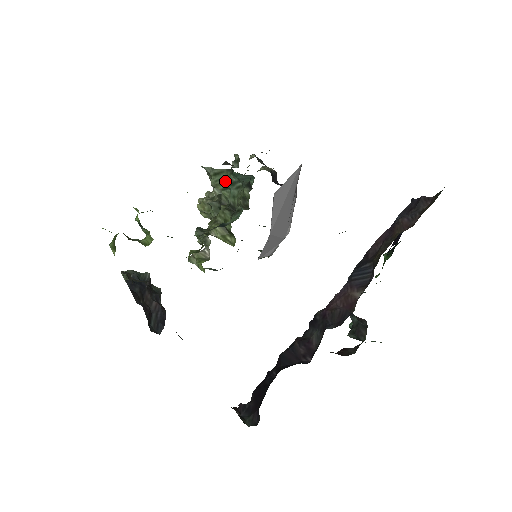
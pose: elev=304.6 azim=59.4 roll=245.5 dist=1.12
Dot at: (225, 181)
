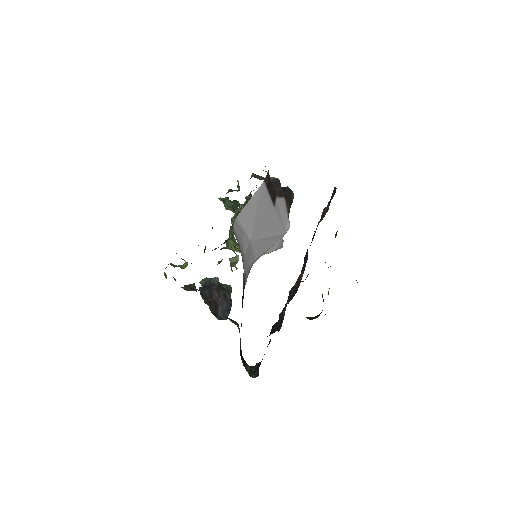
Dot at: (229, 206)
